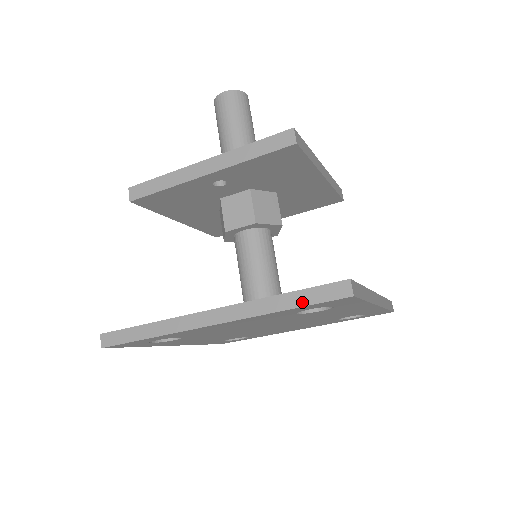
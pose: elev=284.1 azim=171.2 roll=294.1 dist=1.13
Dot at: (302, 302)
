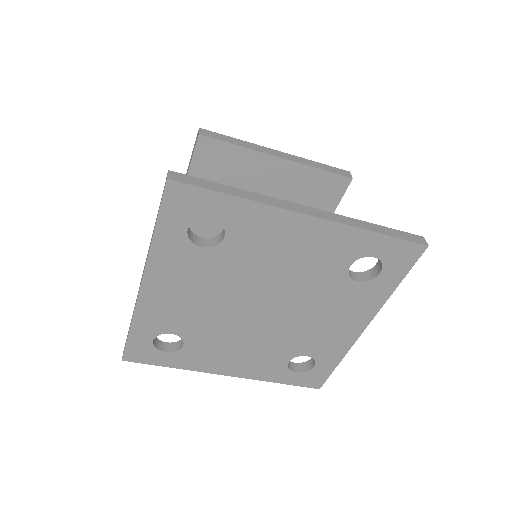
Dot at: (157, 216)
